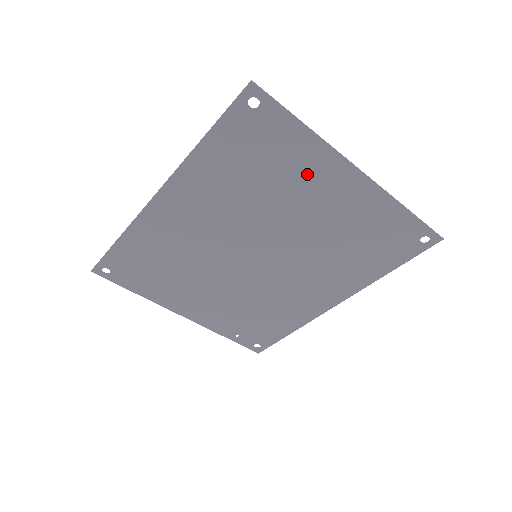
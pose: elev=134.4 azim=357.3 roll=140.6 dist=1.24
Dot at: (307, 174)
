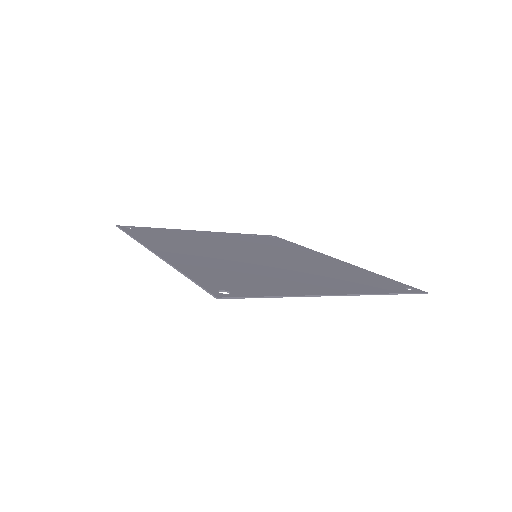
Dot at: (289, 285)
